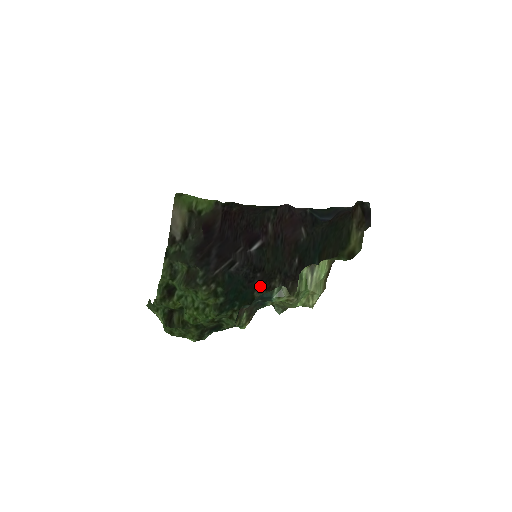
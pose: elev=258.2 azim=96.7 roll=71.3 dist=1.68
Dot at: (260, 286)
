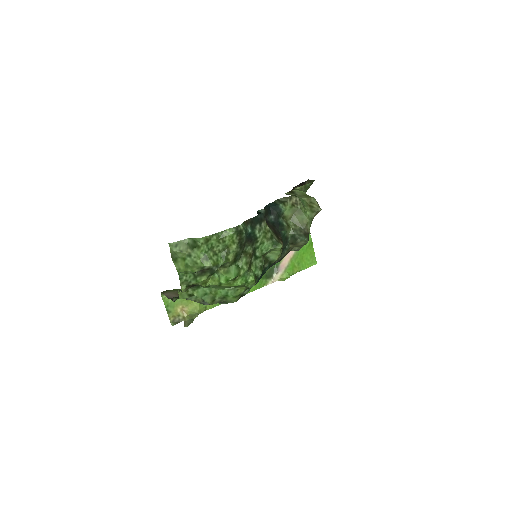
Dot at: (277, 262)
